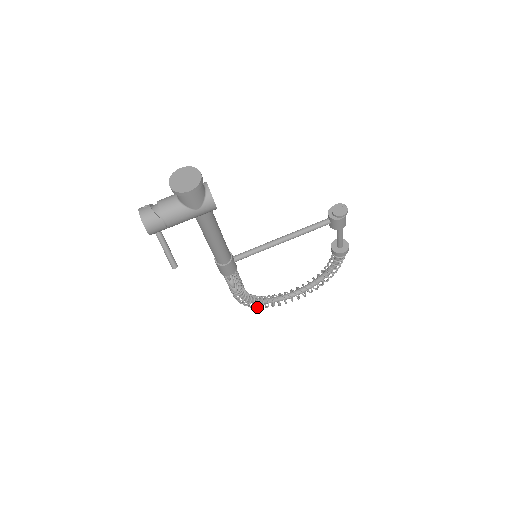
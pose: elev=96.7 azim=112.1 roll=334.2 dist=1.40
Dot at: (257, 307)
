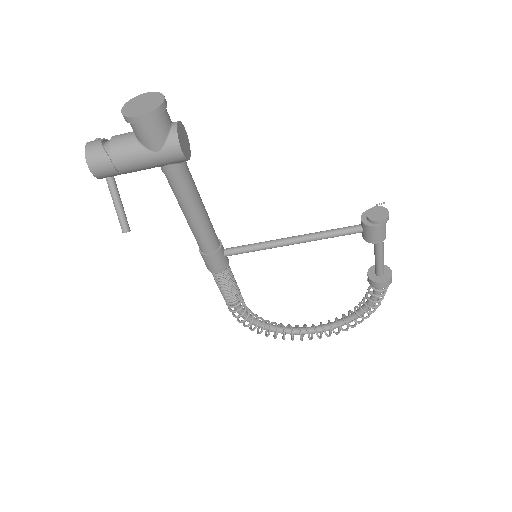
Dot at: (260, 333)
